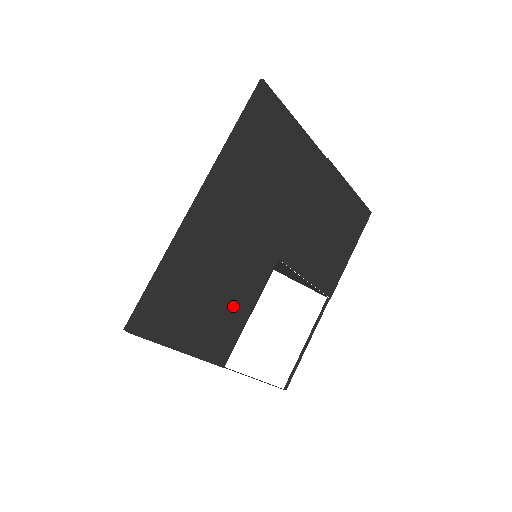
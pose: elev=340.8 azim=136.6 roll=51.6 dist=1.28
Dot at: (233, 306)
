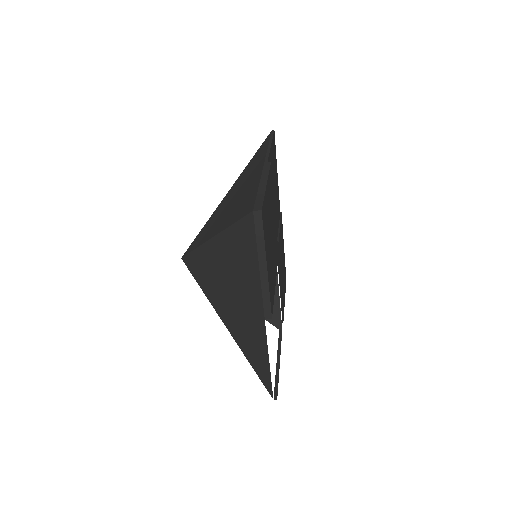
Dot at: (273, 264)
